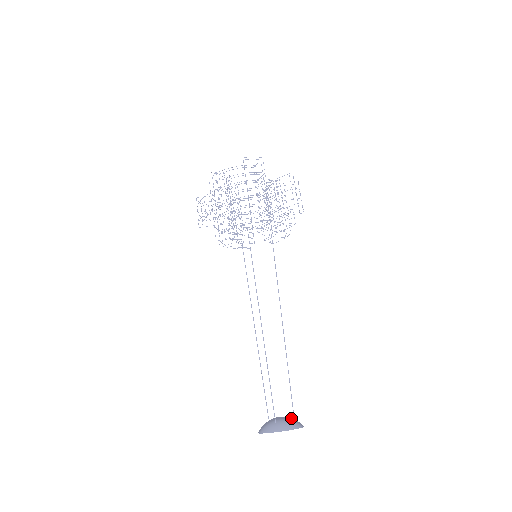
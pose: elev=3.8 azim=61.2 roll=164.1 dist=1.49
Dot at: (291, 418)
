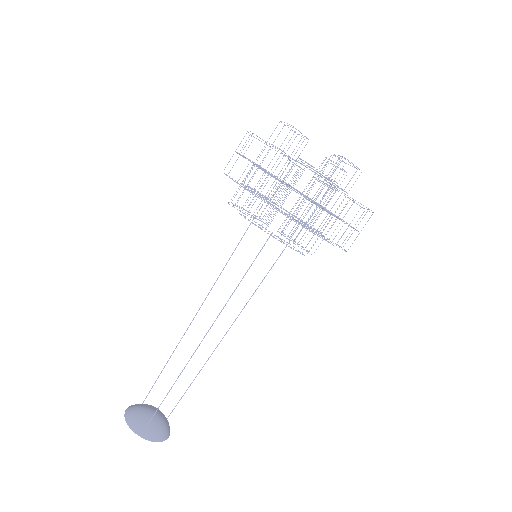
Dot at: (165, 421)
